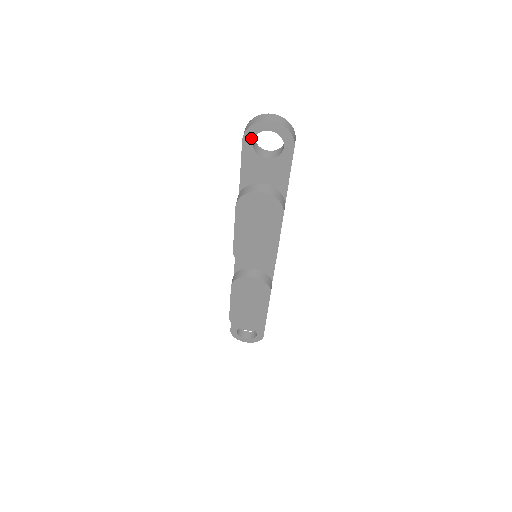
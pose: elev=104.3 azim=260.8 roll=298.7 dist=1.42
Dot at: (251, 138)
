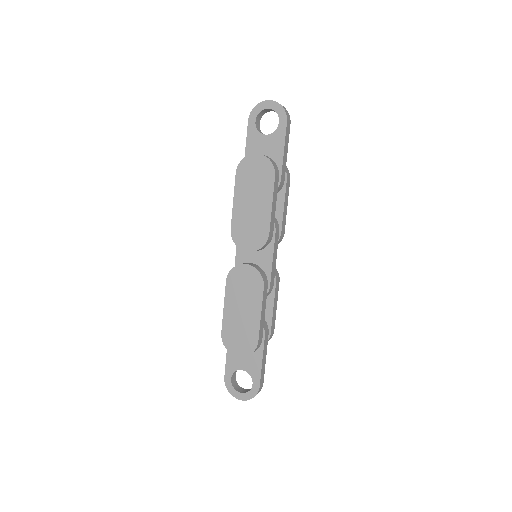
Dot at: (255, 118)
